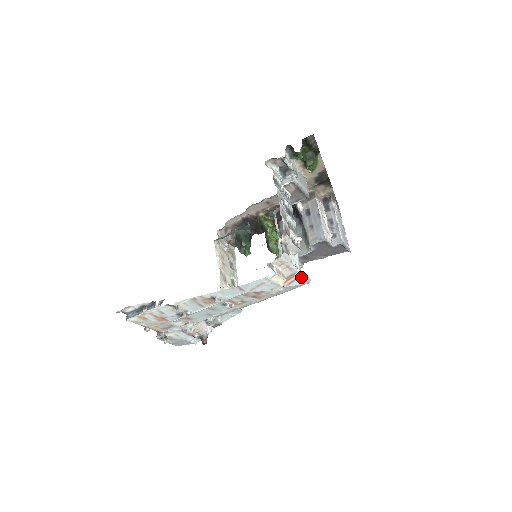
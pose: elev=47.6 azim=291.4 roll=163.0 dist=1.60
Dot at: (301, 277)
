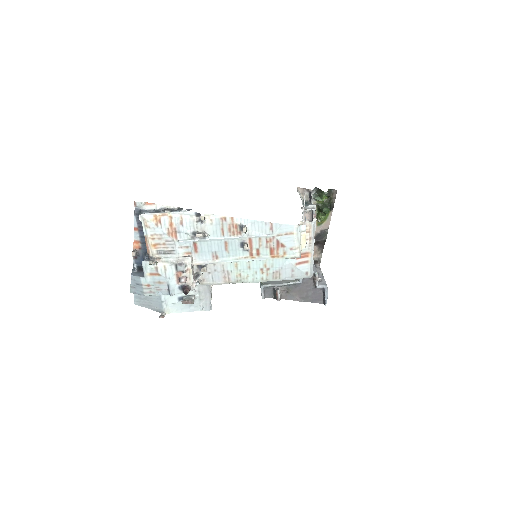
Dot at: (310, 263)
